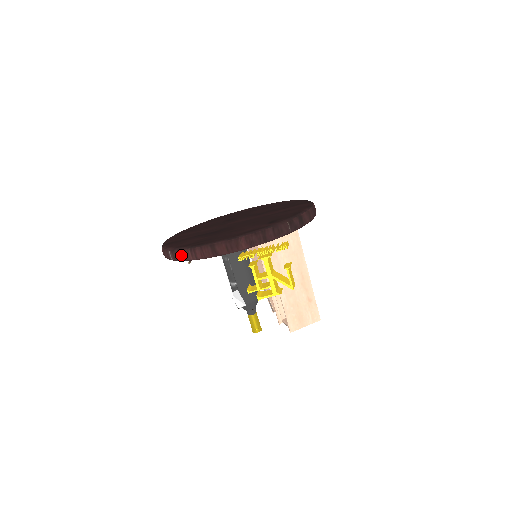
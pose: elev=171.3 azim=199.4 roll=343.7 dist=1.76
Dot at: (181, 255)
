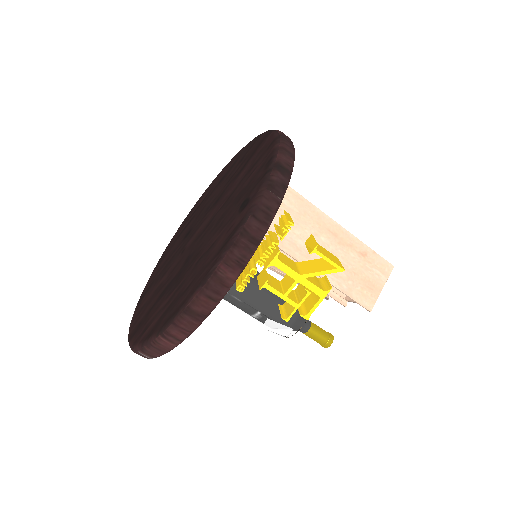
Dot at: (157, 350)
